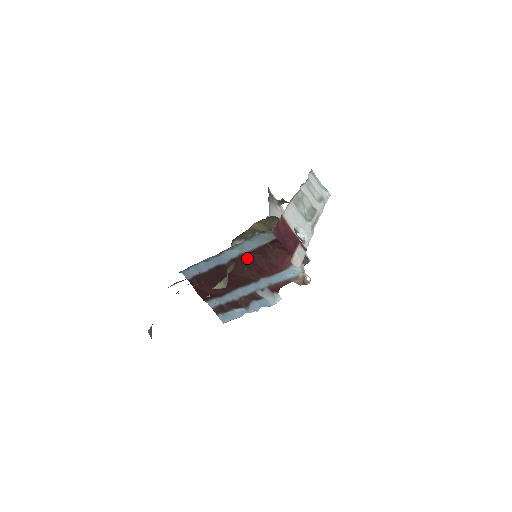
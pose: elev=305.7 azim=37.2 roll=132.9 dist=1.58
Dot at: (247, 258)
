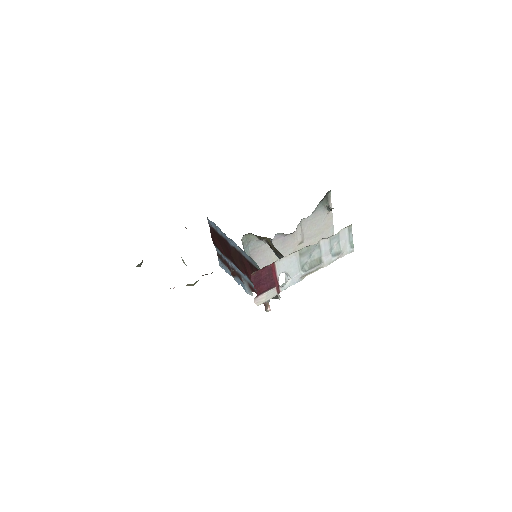
Dot at: (242, 258)
